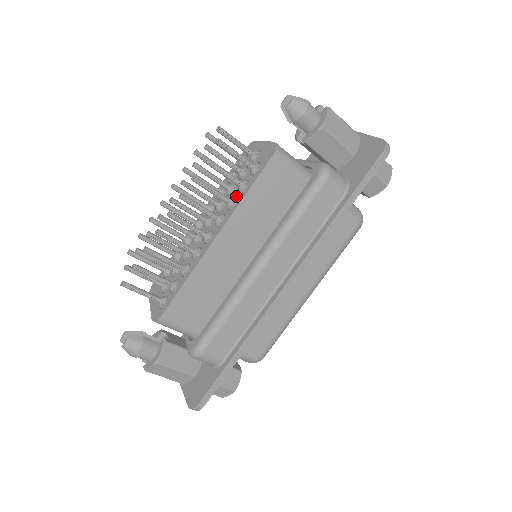
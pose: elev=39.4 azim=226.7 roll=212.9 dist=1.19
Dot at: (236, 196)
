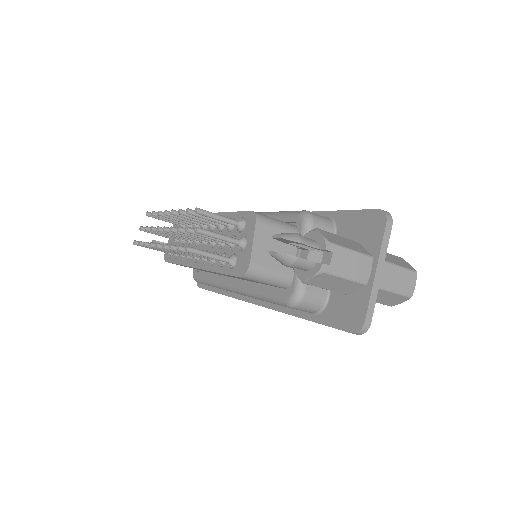
Dot at: occluded
